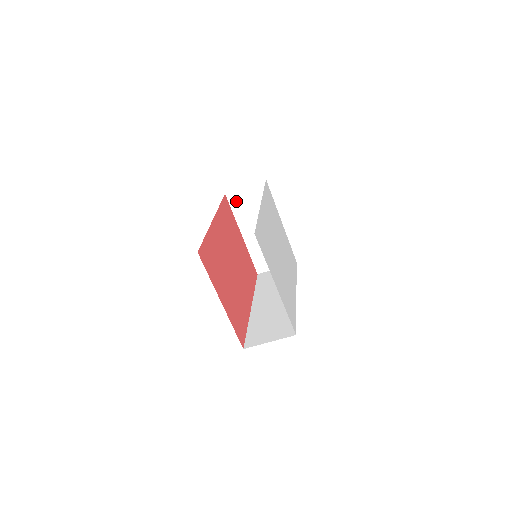
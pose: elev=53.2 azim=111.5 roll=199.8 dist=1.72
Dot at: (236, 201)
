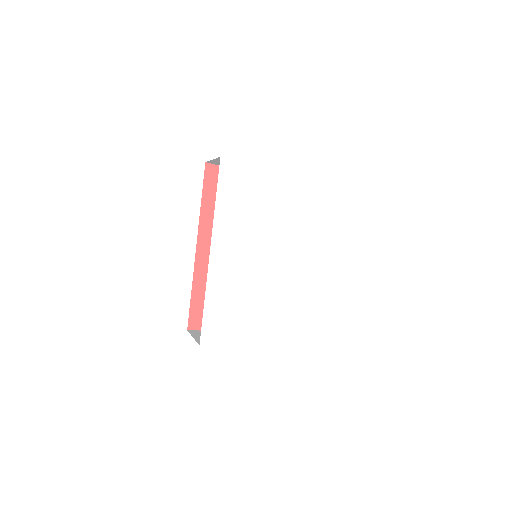
Dot at: occluded
